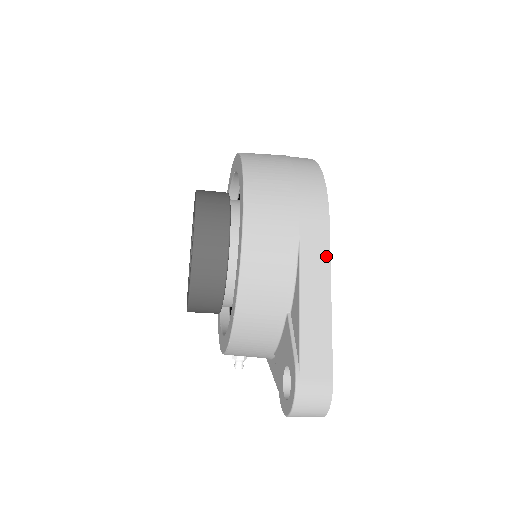
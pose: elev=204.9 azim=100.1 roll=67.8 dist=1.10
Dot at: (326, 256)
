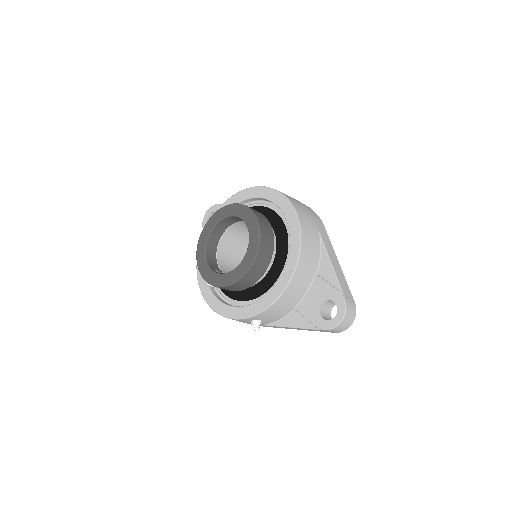
Dot at: (330, 243)
